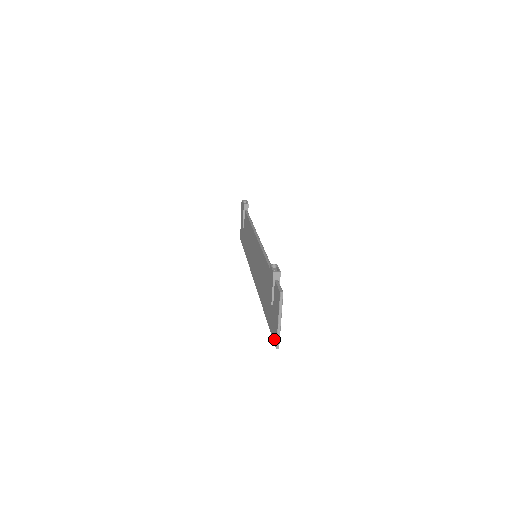
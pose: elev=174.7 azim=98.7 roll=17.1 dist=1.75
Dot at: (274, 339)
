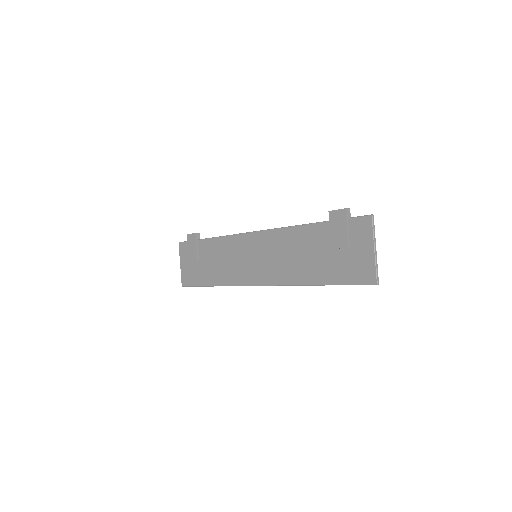
Dot at: (367, 279)
